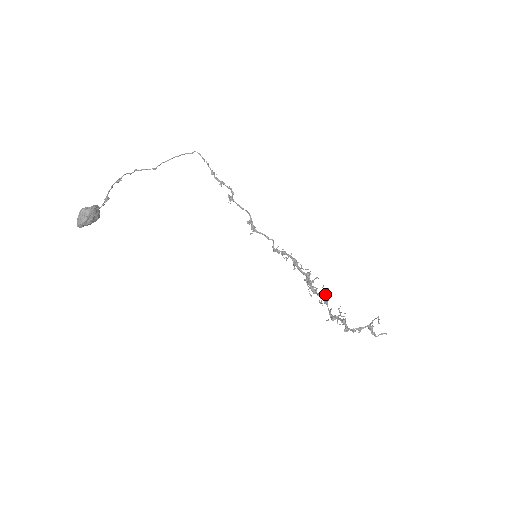
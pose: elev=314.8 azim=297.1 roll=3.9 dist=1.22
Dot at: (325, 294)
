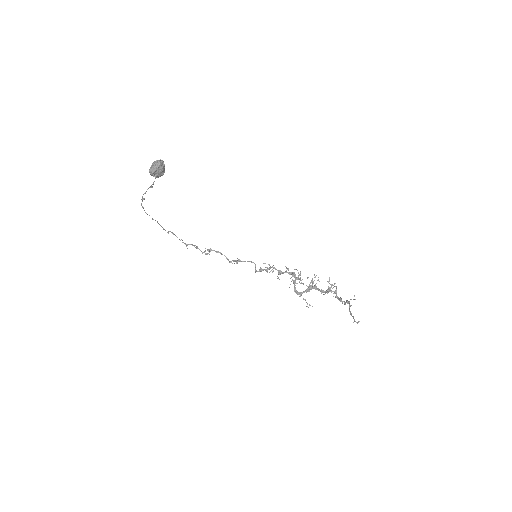
Dot at: (312, 281)
